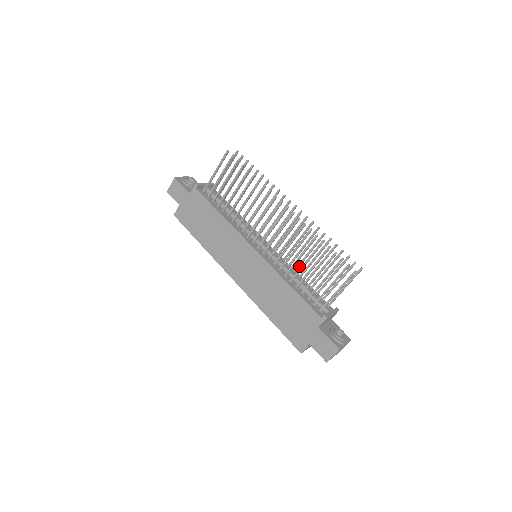
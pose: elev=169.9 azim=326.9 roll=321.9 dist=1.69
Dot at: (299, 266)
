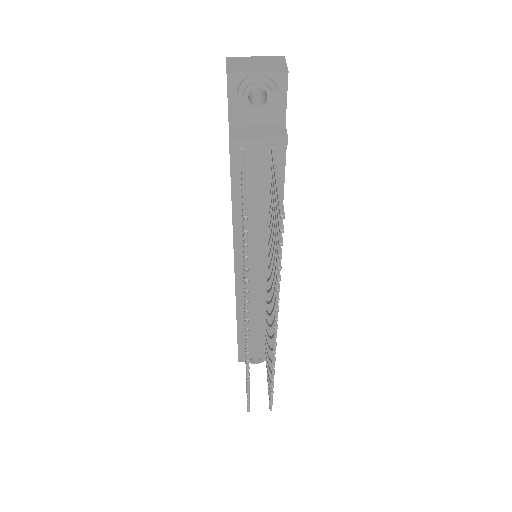
Dot at: occluded
